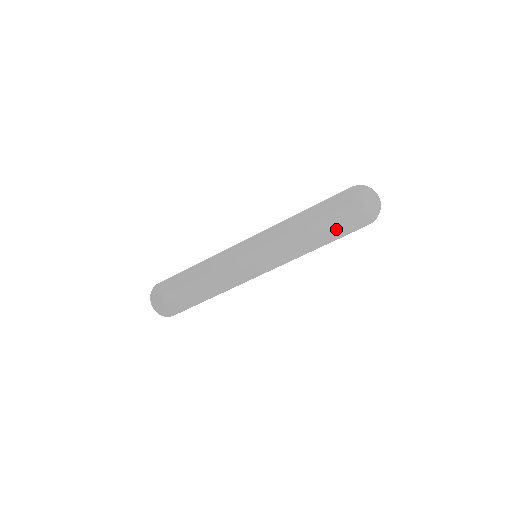
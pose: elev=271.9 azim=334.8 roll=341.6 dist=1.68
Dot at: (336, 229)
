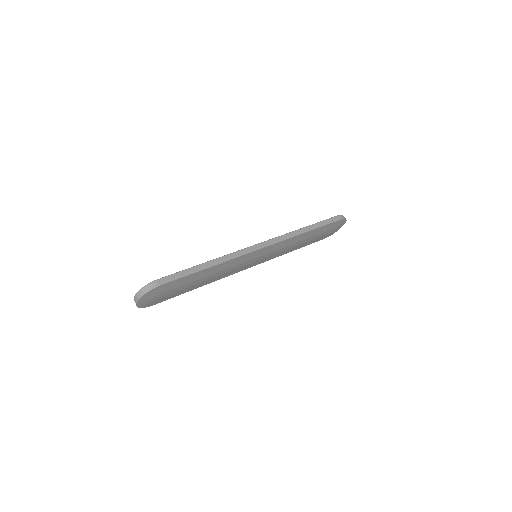
Dot at: (312, 241)
